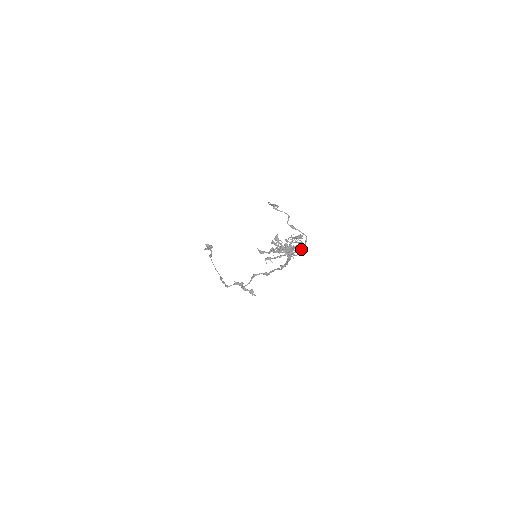
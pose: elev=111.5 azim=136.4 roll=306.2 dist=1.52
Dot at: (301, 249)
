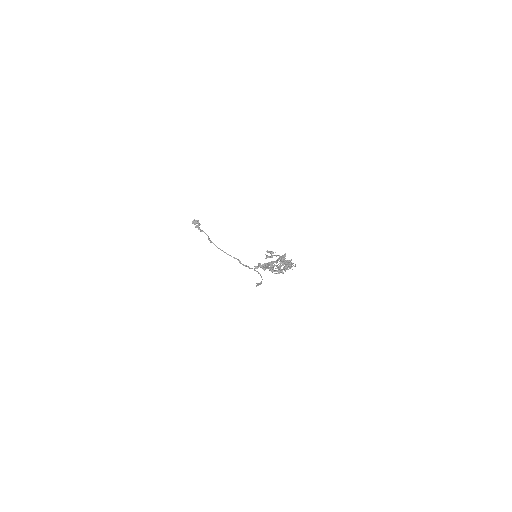
Dot at: occluded
